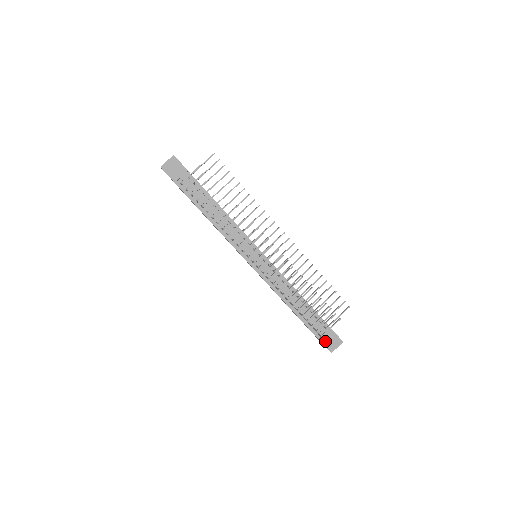
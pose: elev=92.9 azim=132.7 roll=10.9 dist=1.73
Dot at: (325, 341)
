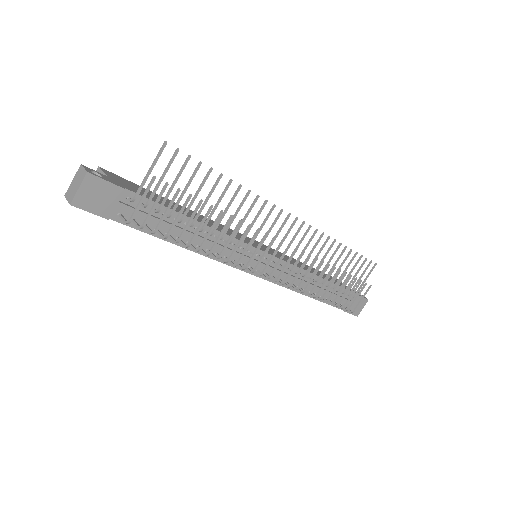
Dot at: (351, 309)
